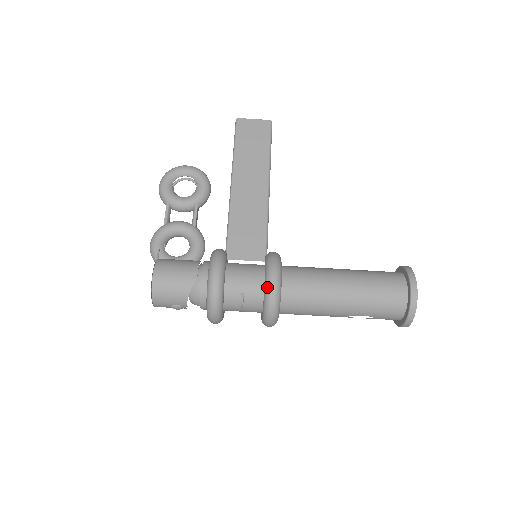
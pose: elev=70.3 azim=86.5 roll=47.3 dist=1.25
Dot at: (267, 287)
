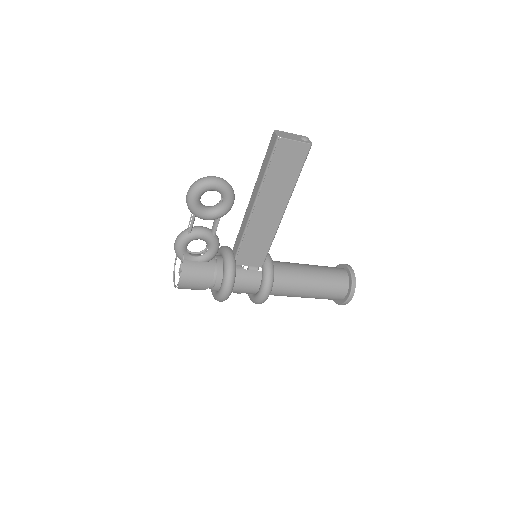
Dot at: (259, 299)
